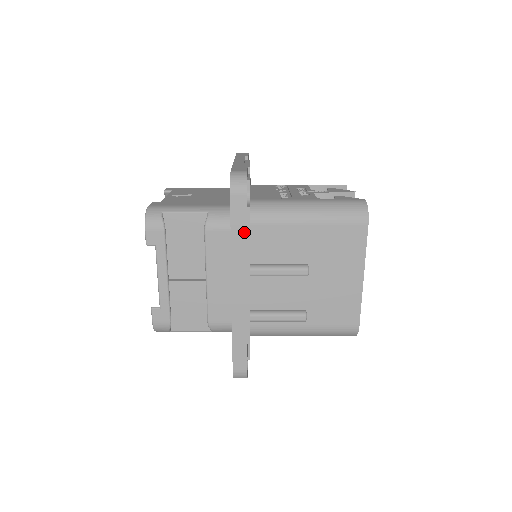
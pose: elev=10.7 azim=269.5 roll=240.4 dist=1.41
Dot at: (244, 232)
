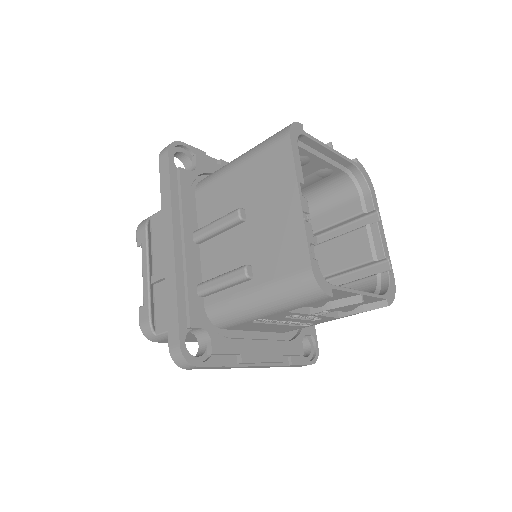
Dot at: (168, 186)
